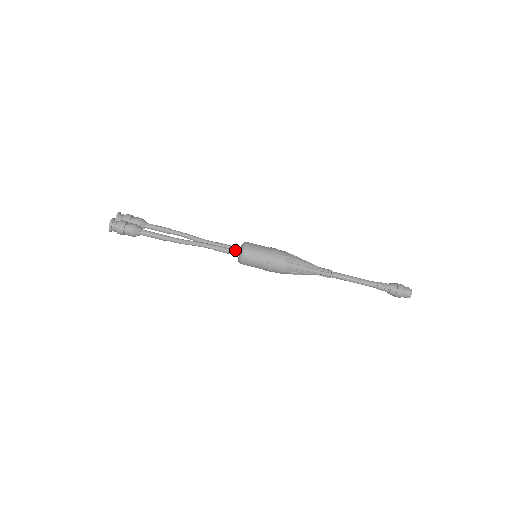
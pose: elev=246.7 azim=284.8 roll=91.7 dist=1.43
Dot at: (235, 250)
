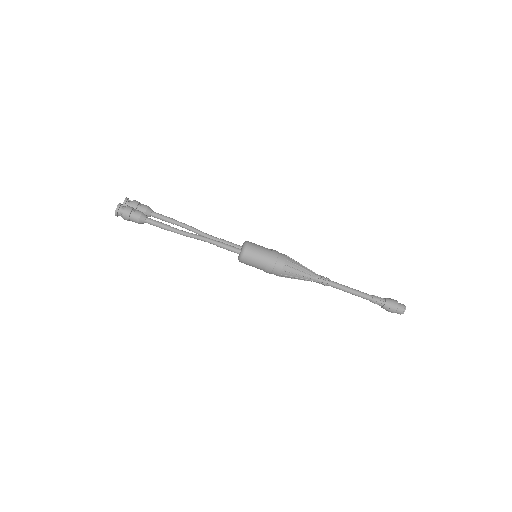
Dot at: (236, 248)
